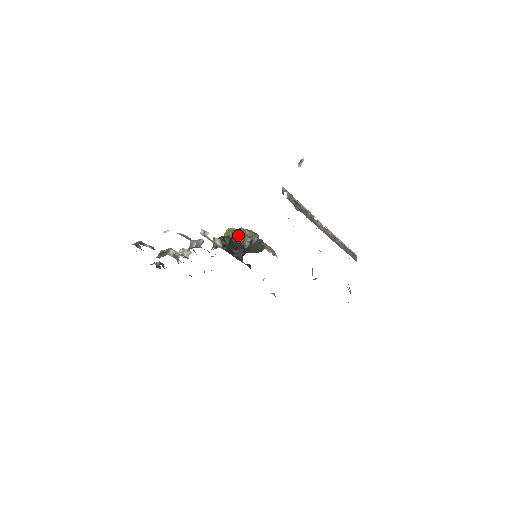
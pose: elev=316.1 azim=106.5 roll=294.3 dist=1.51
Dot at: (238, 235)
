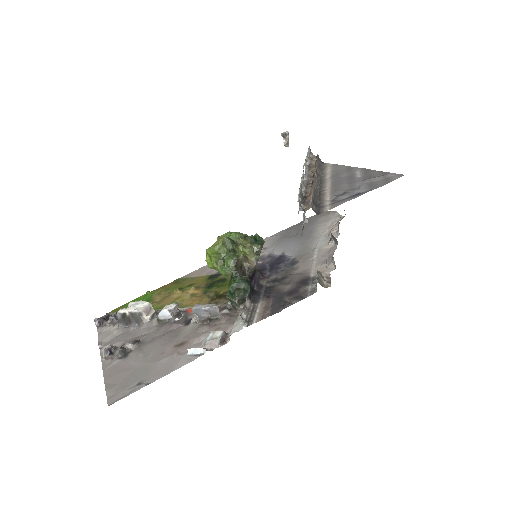
Dot at: (239, 262)
